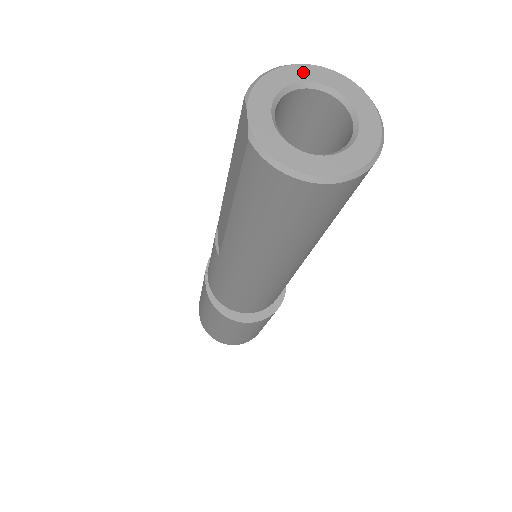
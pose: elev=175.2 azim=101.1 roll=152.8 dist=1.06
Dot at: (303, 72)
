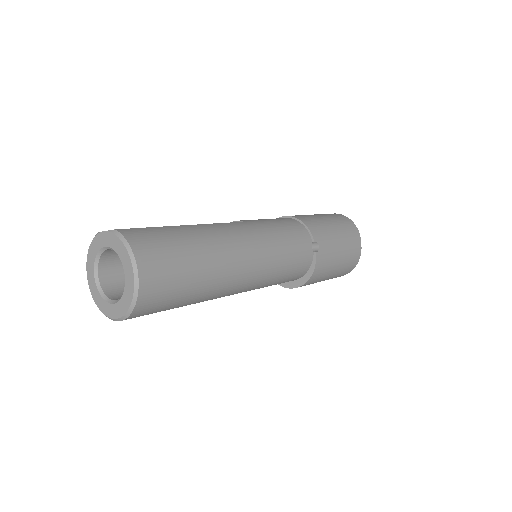
Dot at: (102, 239)
